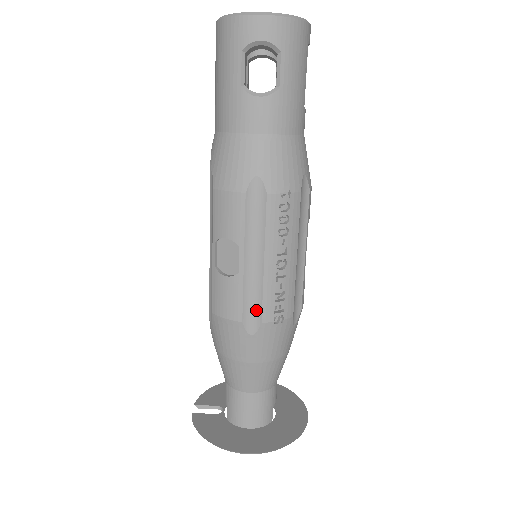
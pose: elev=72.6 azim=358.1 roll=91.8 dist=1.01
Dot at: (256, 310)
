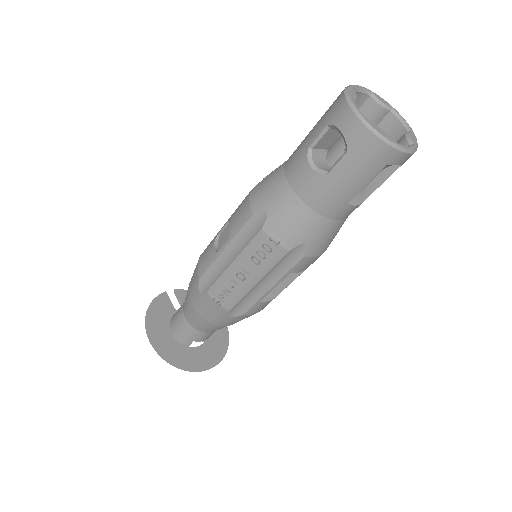
Dot at: (210, 282)
